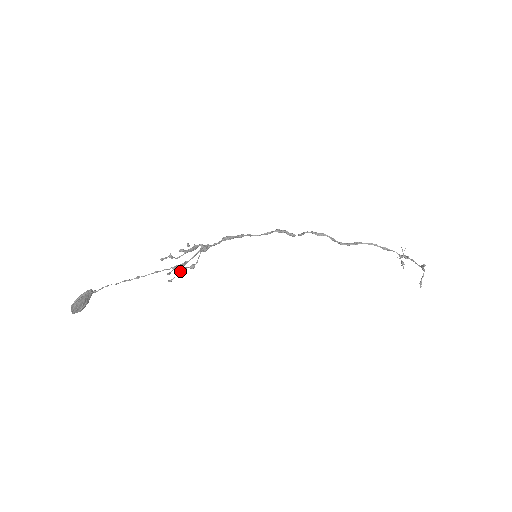
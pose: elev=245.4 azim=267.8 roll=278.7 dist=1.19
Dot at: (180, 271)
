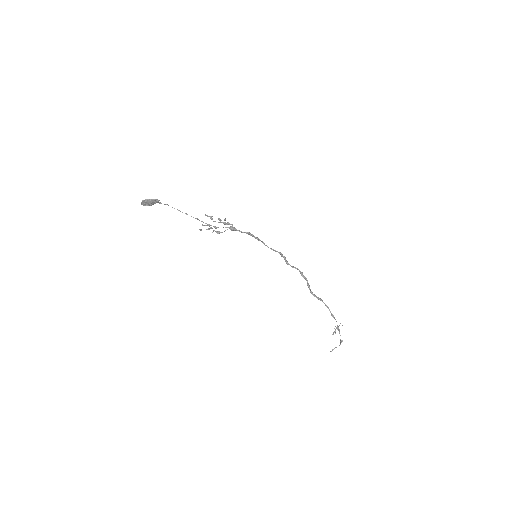
Dot at: occluded
